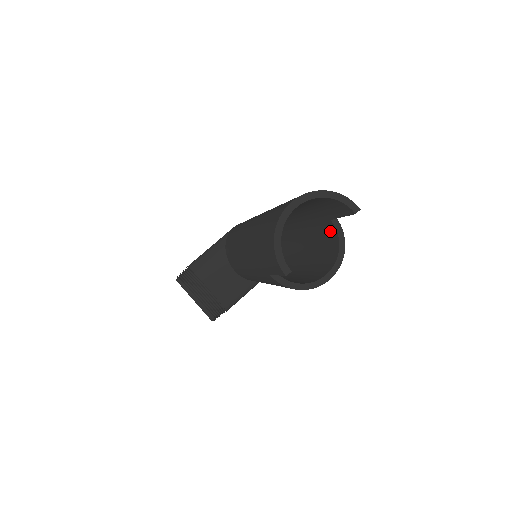
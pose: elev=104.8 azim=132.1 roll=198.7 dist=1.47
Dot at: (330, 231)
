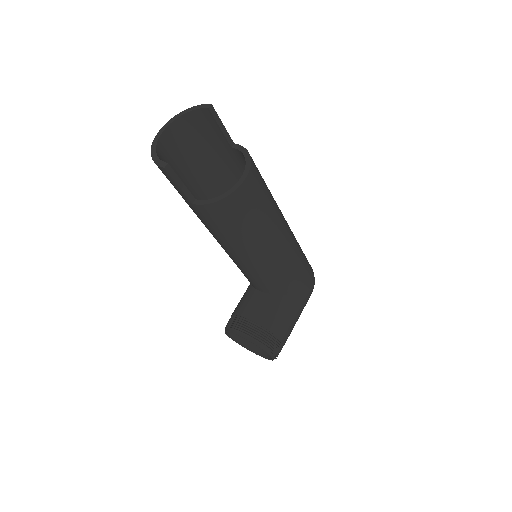
Dot at: (244, 160)
